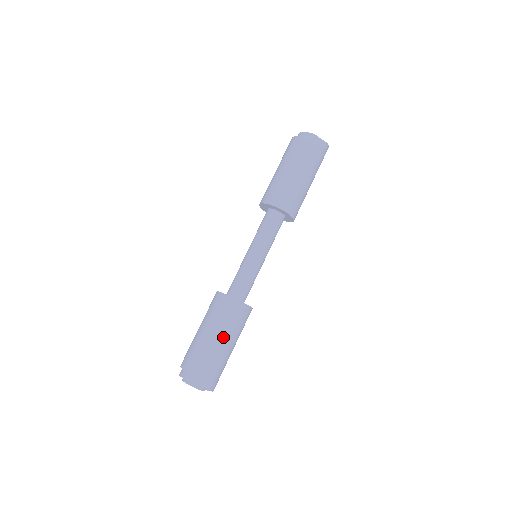
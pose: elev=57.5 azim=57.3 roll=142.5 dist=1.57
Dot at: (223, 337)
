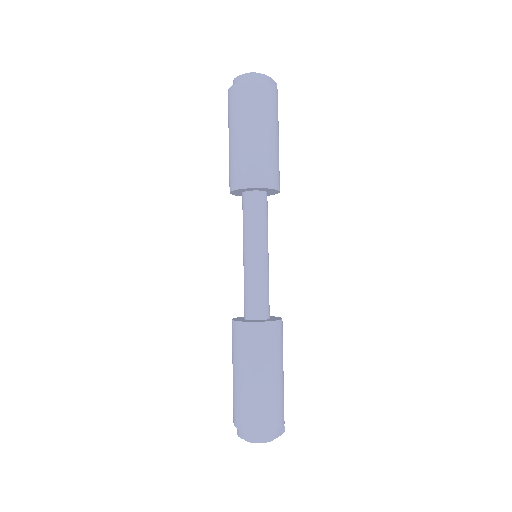
Dot at: (281, 369)
